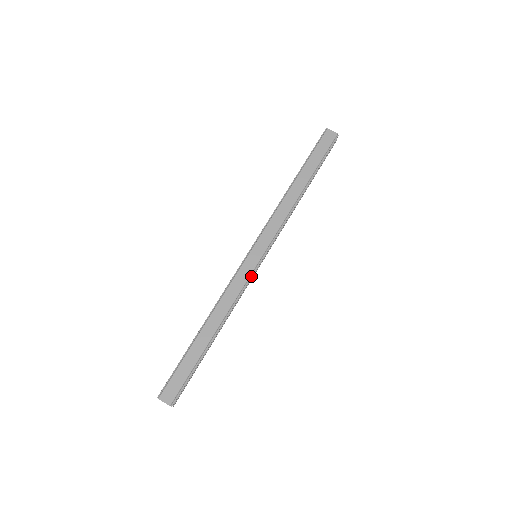
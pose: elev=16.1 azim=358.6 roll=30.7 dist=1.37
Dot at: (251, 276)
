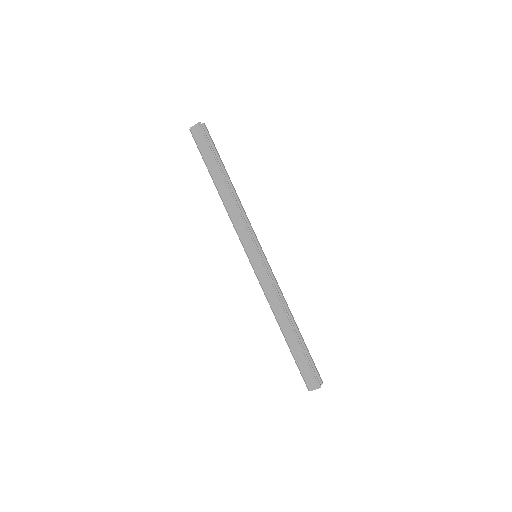
Dot at: (268, 272)
